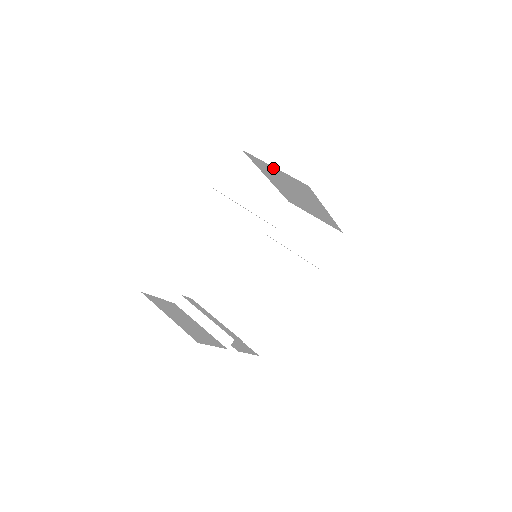
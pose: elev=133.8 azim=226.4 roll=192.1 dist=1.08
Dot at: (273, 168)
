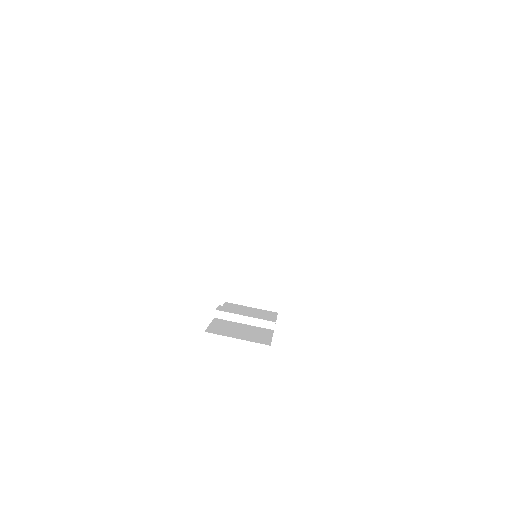
Dot at: occluded
